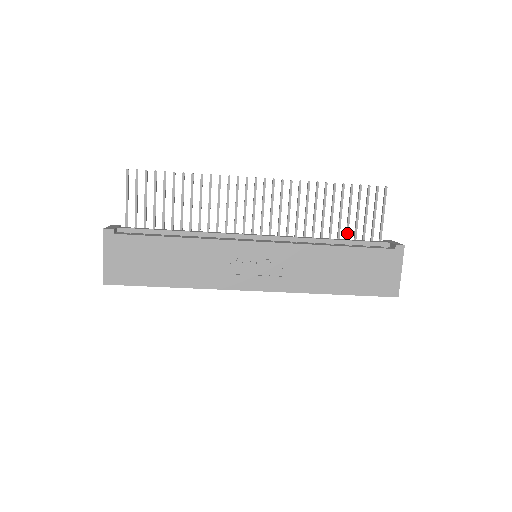
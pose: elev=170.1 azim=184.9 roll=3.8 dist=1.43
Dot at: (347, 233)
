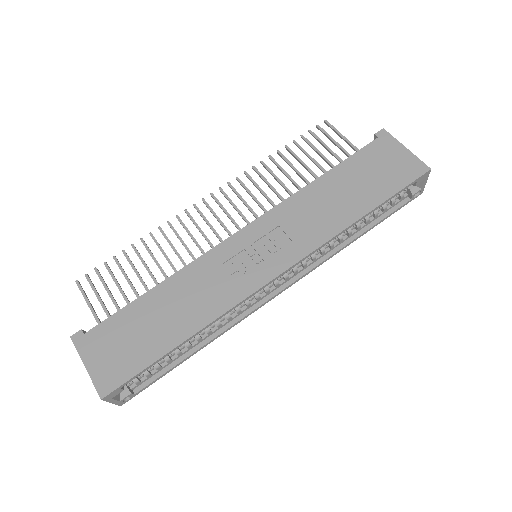
Dot at: occluded
